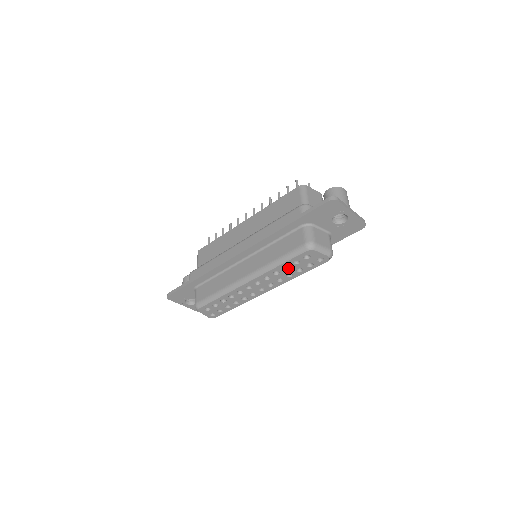
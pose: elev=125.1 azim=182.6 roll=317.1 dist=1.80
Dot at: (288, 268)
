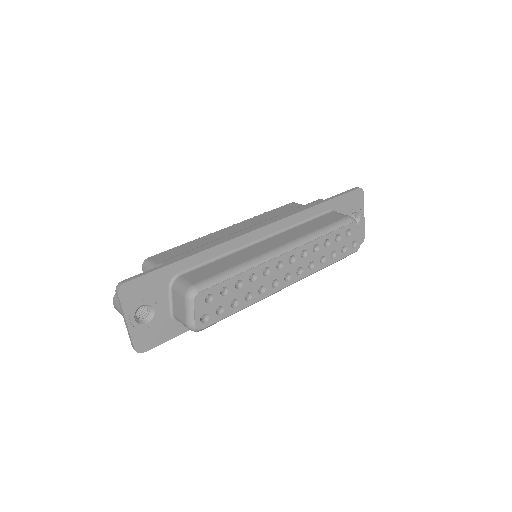
Dot at: (327, 246)
